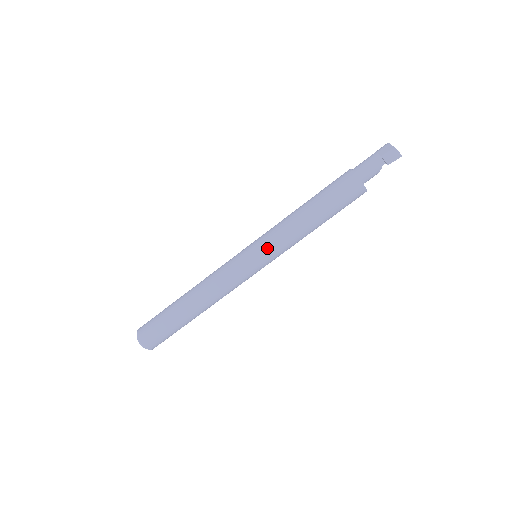
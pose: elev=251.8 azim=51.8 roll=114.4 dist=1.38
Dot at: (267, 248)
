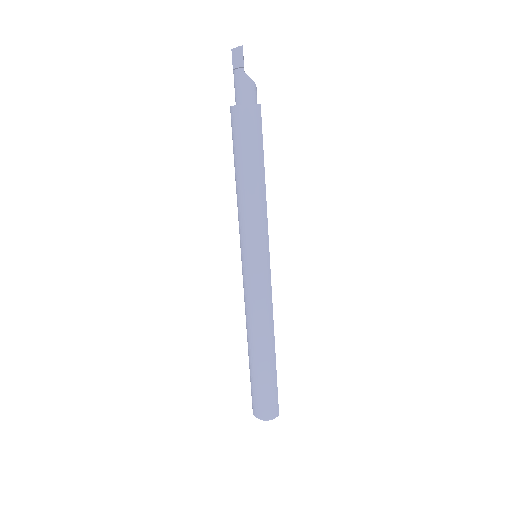
Dot at: (245, 241)
